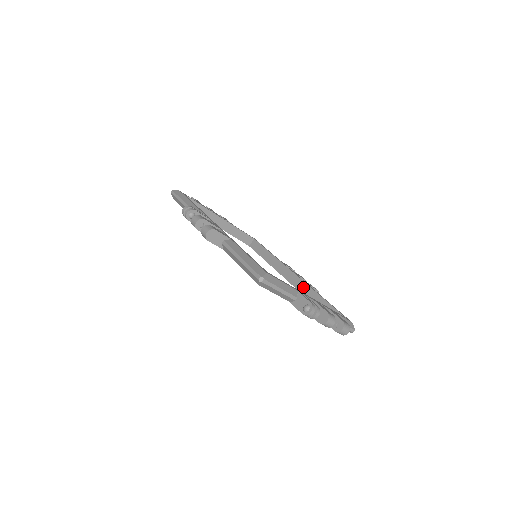
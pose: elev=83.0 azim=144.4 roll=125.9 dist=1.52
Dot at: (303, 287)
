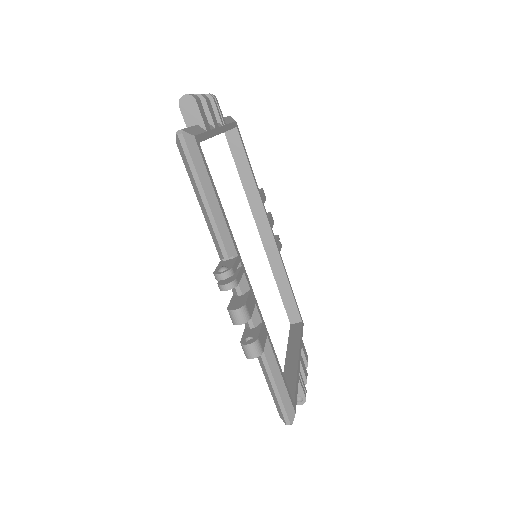
Dot at: (275, 258)
